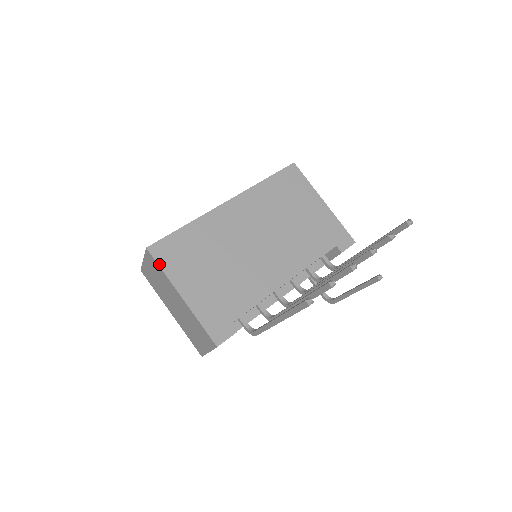
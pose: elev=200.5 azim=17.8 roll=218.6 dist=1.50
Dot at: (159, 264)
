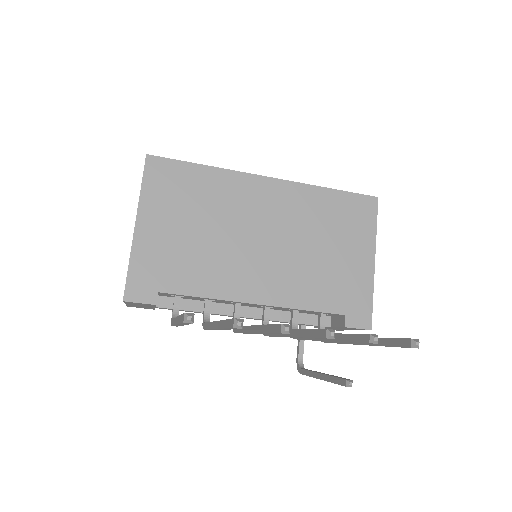
Dot at: (144, 178)
